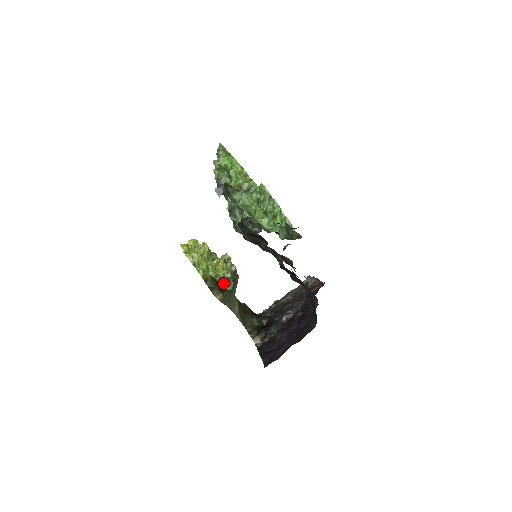
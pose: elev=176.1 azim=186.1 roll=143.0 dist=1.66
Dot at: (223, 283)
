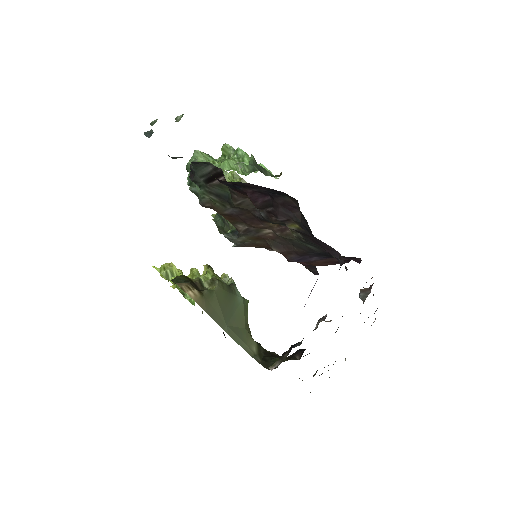
Dot at: (206, 287)
